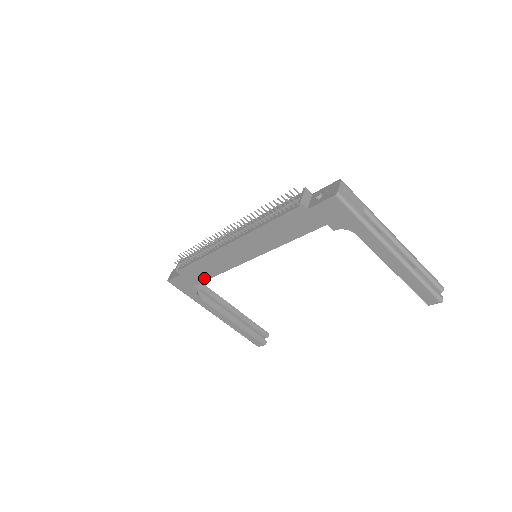
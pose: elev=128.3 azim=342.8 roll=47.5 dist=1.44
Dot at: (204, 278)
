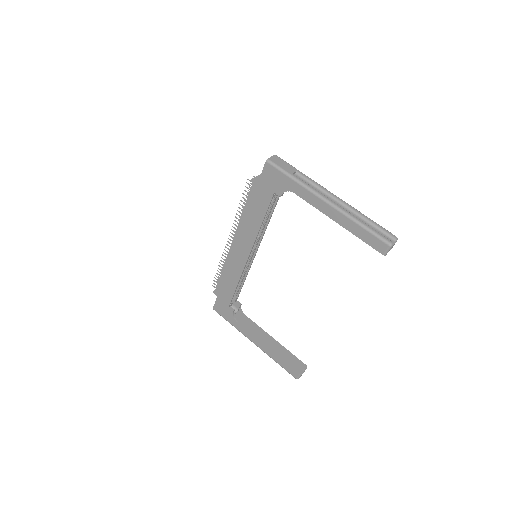
Dot at: (231, 294)
